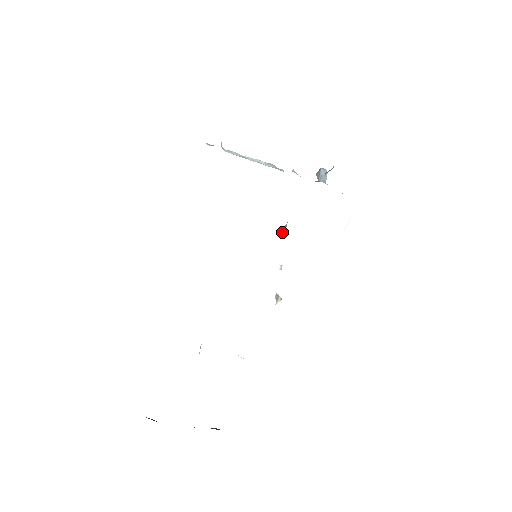
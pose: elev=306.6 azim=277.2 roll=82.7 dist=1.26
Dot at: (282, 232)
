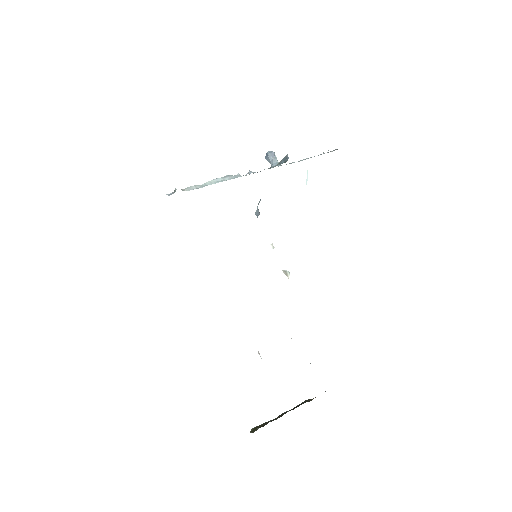
Dot at: occluded
